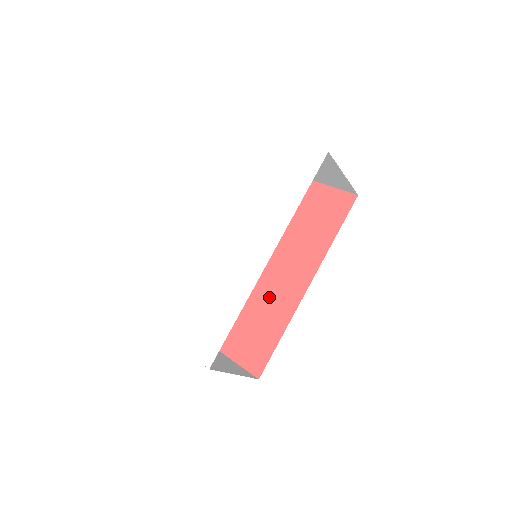
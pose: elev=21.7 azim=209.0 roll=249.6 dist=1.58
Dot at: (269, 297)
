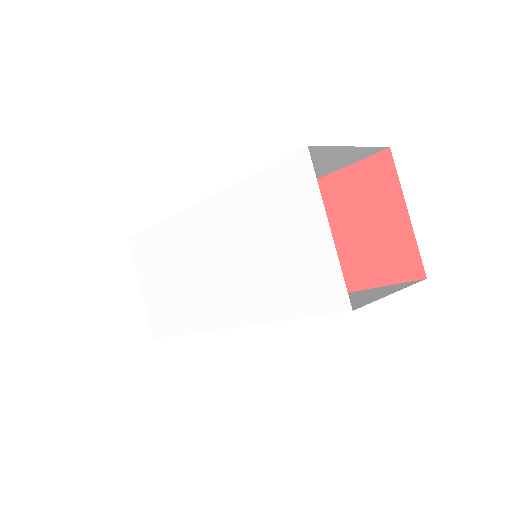
Dot at: occluded
